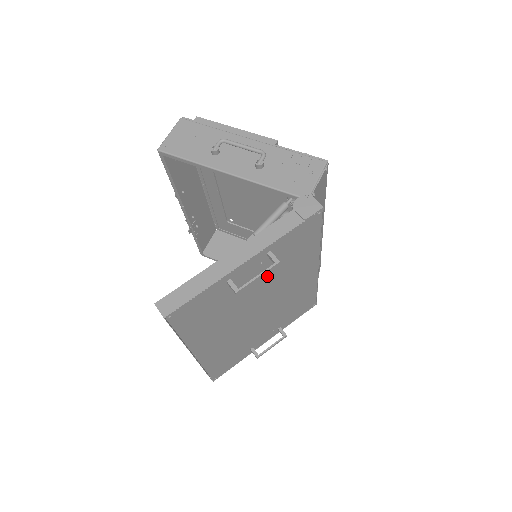
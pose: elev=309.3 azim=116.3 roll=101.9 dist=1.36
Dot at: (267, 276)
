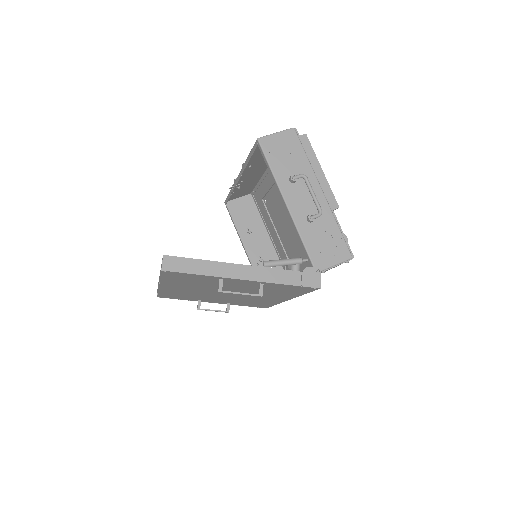
Dot at: (248, 288)
